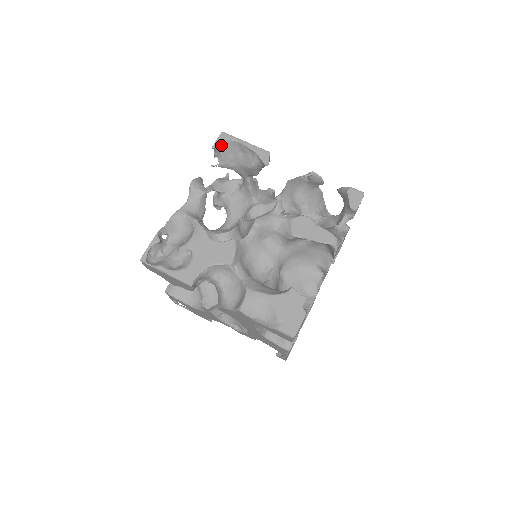
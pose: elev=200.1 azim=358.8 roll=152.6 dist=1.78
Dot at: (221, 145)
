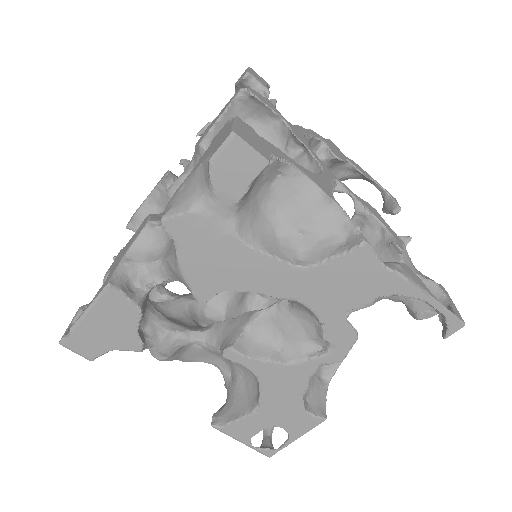
Dot at: (135, 220)
